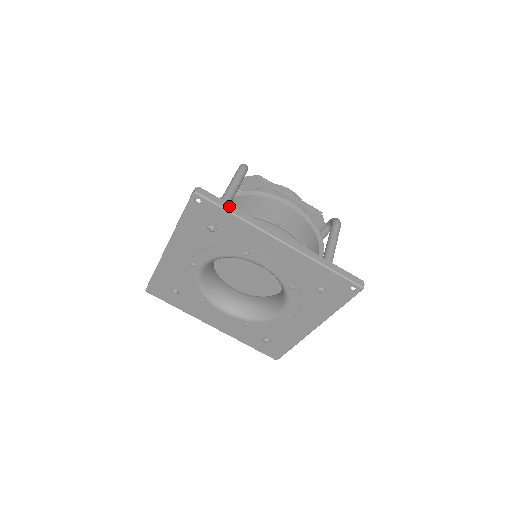
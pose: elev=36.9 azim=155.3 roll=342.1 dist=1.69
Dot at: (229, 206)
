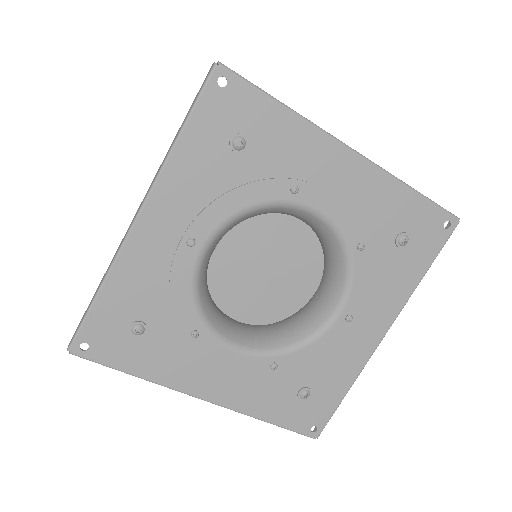
Dot at: (270, 96)
